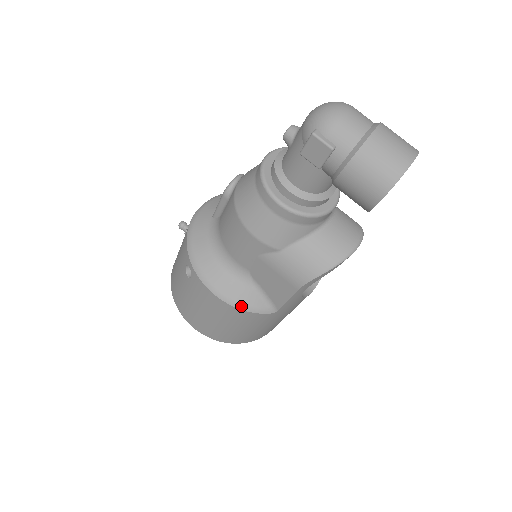
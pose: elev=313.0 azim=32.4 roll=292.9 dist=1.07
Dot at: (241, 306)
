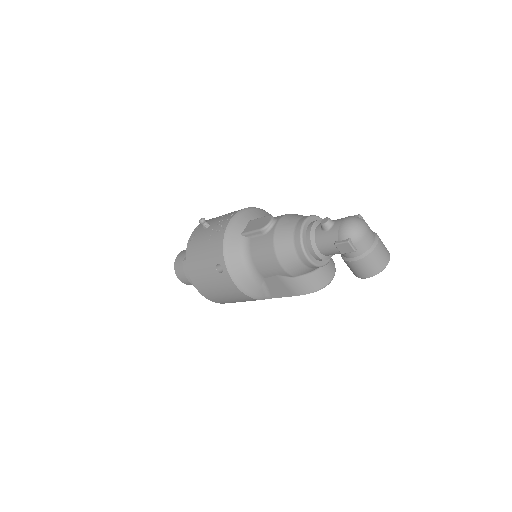
Dot at: (252, 296)
